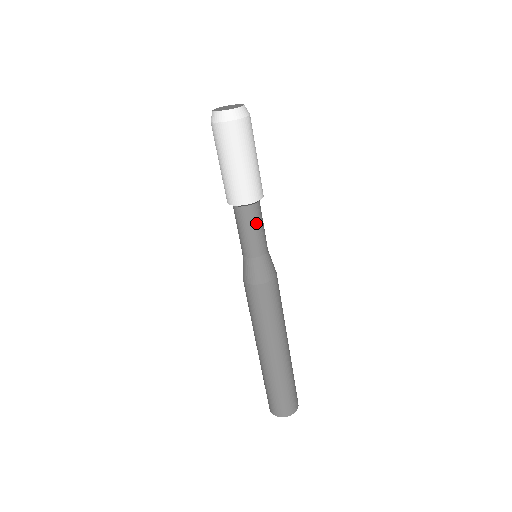
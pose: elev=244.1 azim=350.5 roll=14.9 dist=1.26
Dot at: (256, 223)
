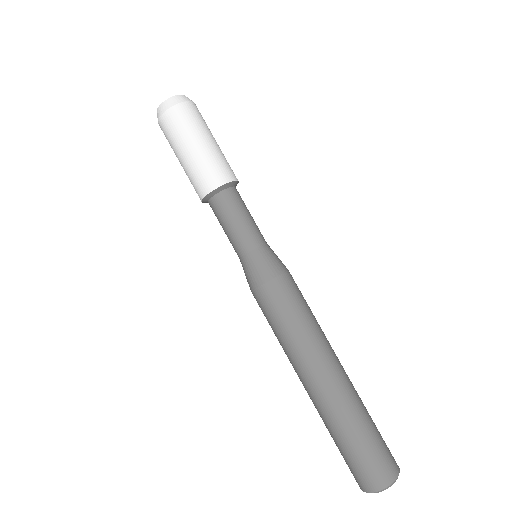
Dot at: (240, 208)
